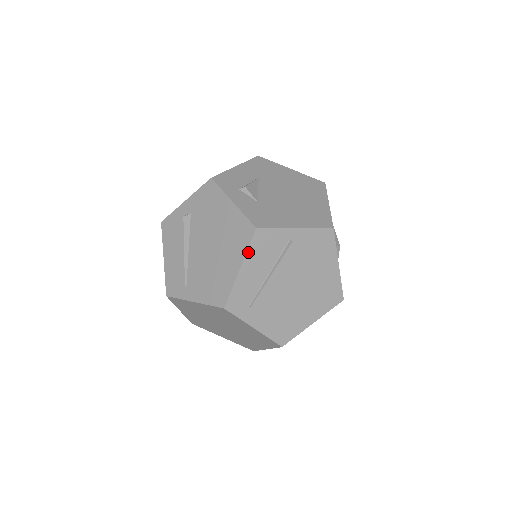
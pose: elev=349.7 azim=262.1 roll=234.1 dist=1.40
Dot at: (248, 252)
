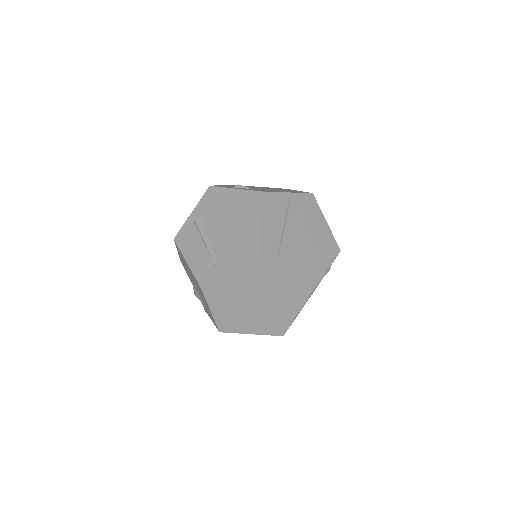
Dot at: (263, 210)
